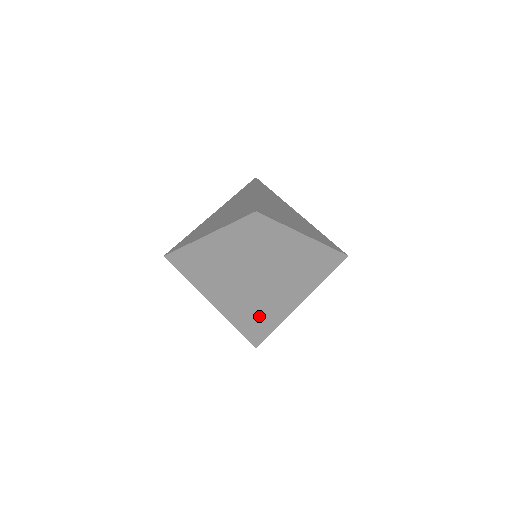
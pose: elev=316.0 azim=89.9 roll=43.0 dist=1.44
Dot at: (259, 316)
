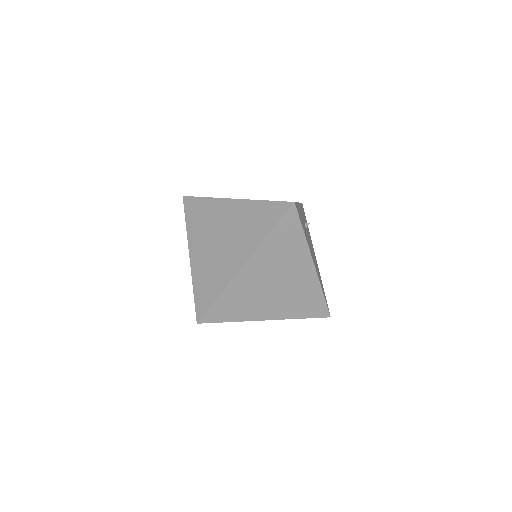
Dot at: occluded
